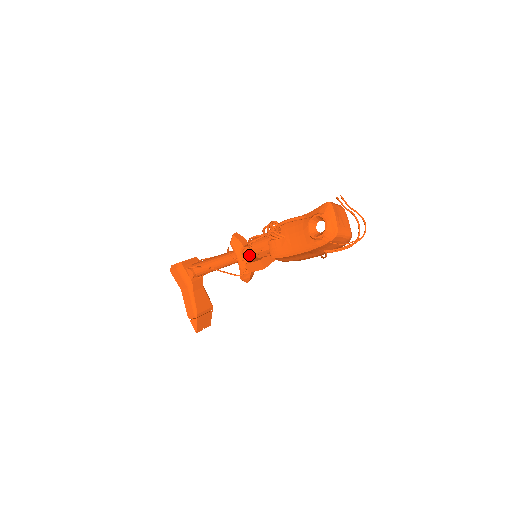
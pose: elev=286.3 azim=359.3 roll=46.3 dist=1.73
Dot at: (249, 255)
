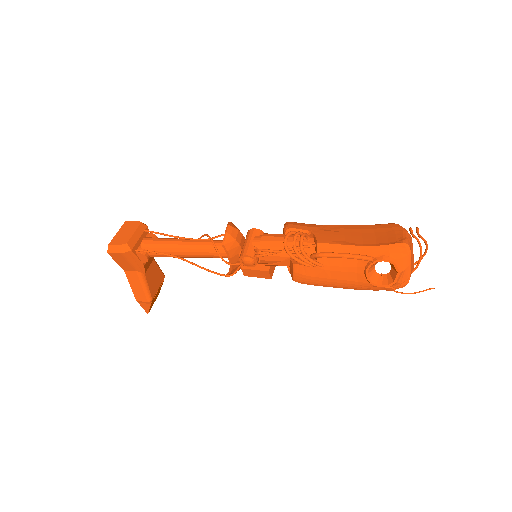
Dot at: (253, 265)
